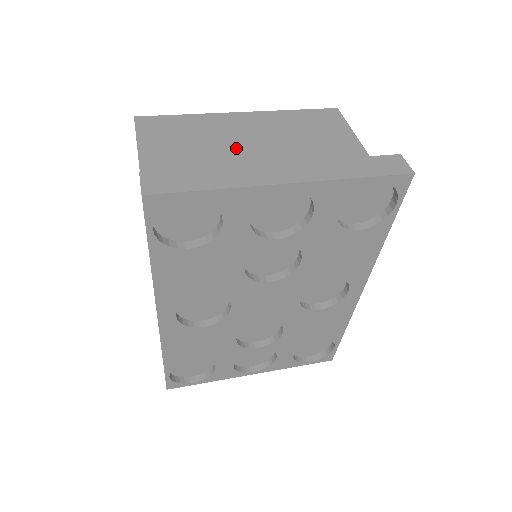
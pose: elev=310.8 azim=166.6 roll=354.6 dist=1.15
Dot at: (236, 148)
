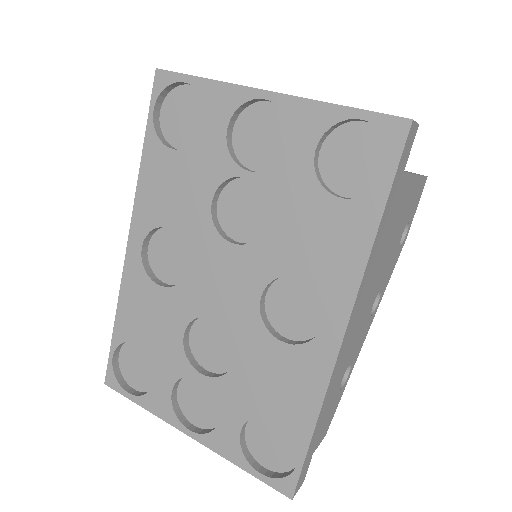
Dot at: occluded
